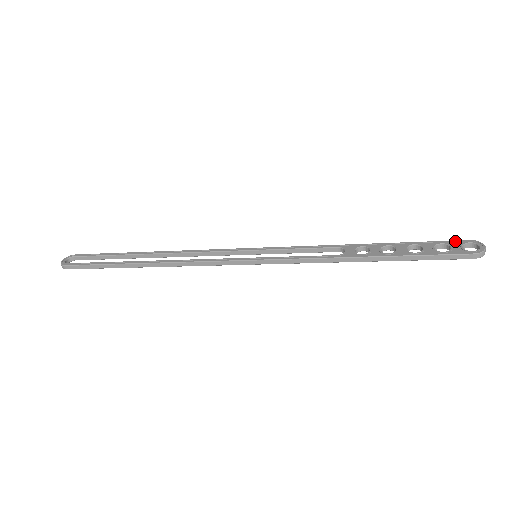
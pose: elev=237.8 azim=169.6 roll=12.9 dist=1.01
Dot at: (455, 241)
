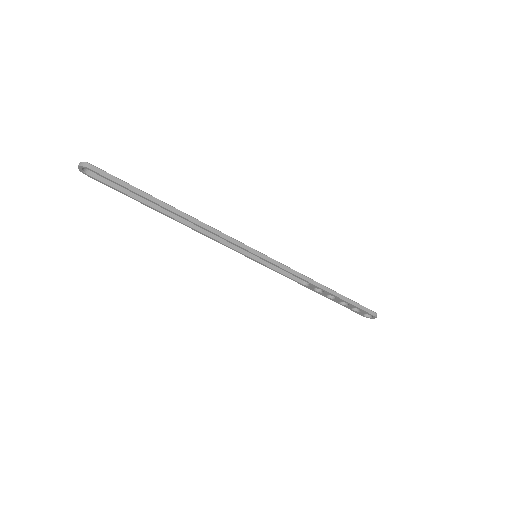
Dot at: occluded
